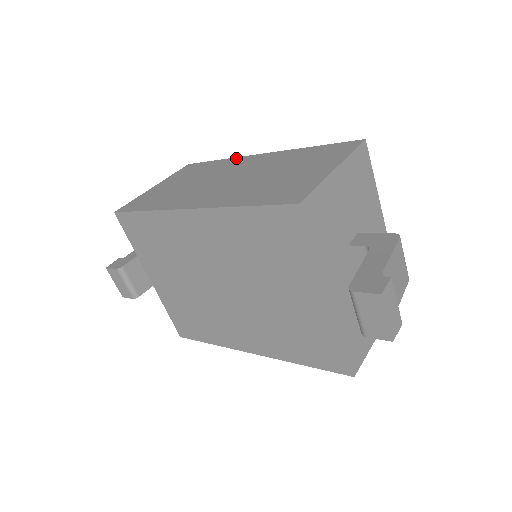
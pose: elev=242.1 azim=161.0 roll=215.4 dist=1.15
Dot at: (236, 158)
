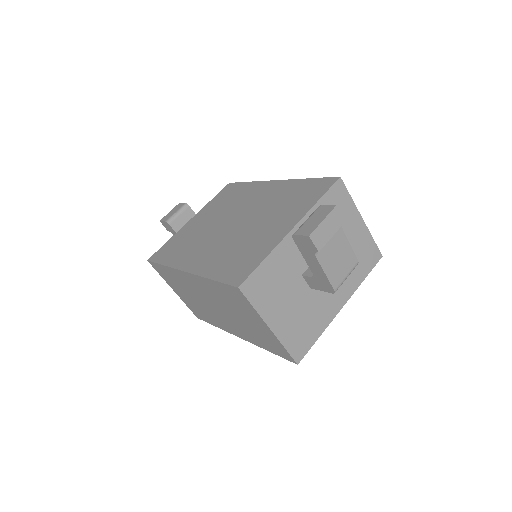
Dot at: occluded
